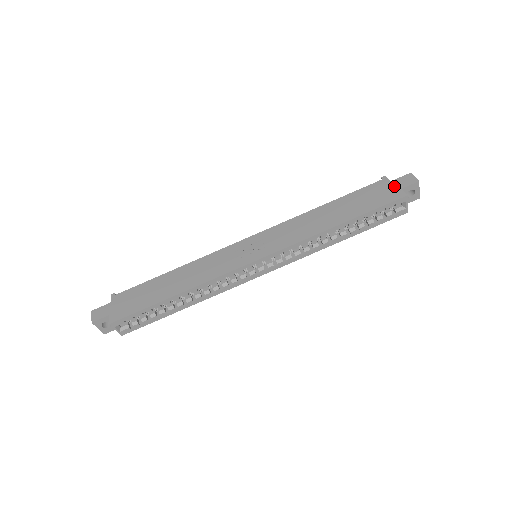
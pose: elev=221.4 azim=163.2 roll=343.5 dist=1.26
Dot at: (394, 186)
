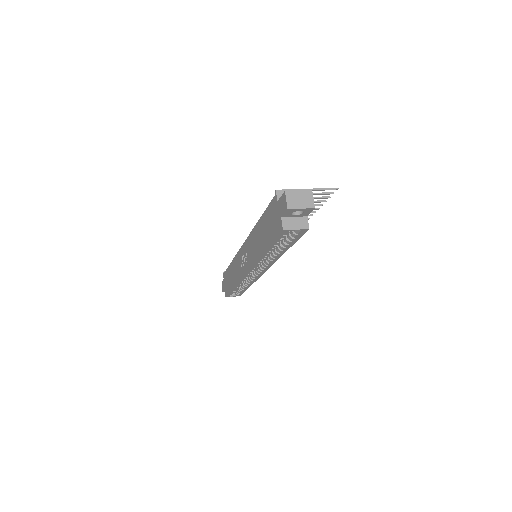
Dot at: (278, 211)
